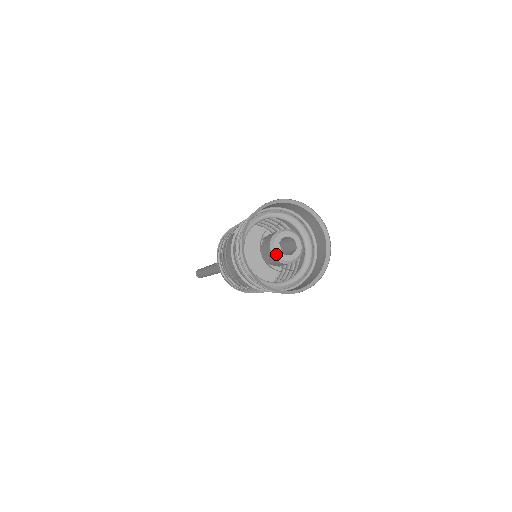
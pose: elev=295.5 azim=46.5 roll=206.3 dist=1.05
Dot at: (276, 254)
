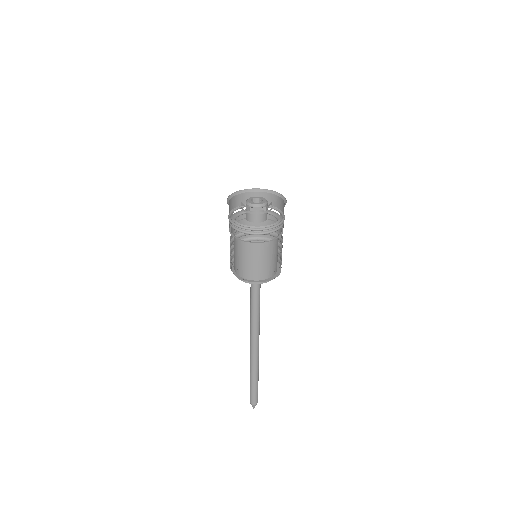
Dot at: (247, 200)
